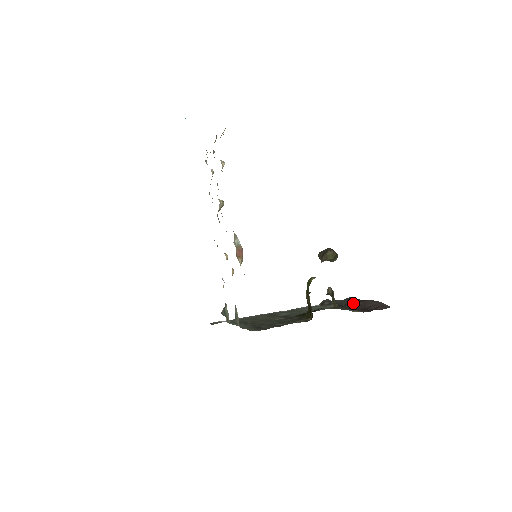
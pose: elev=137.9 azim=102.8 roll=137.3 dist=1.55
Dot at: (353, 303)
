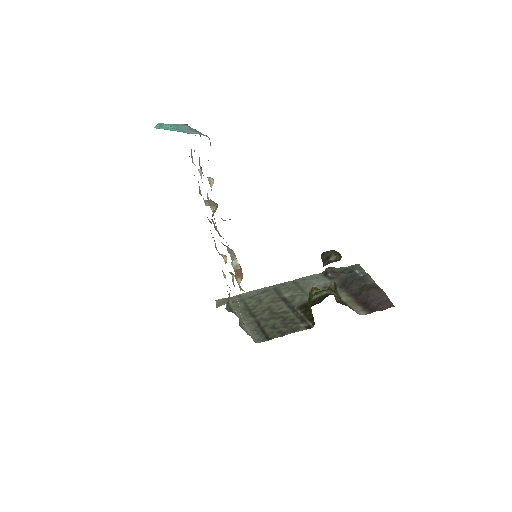
Dot at: (356, 287)
